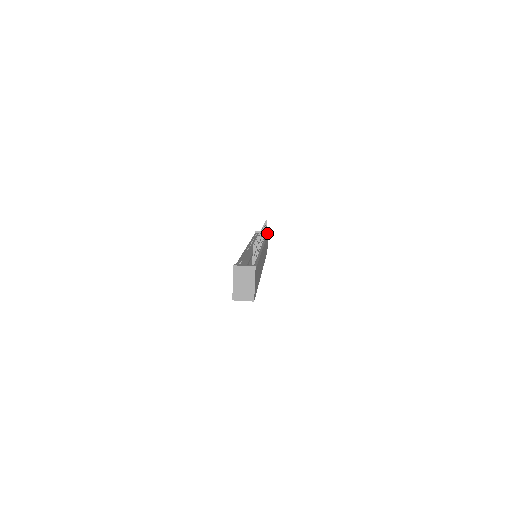
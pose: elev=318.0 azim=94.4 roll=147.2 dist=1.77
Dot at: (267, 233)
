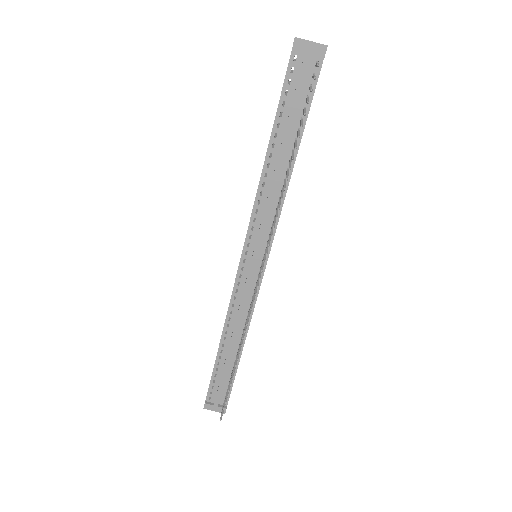
Dot at: (321, 61)
